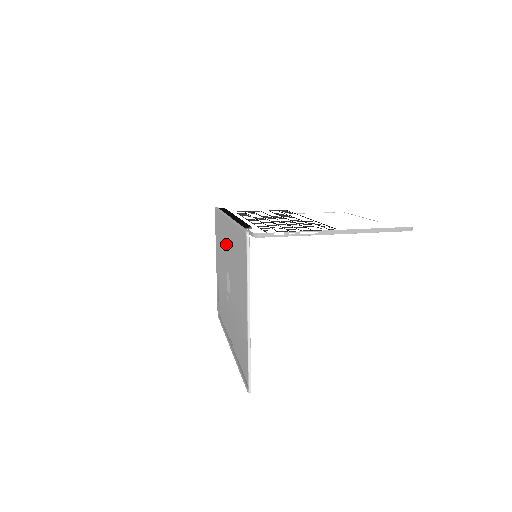
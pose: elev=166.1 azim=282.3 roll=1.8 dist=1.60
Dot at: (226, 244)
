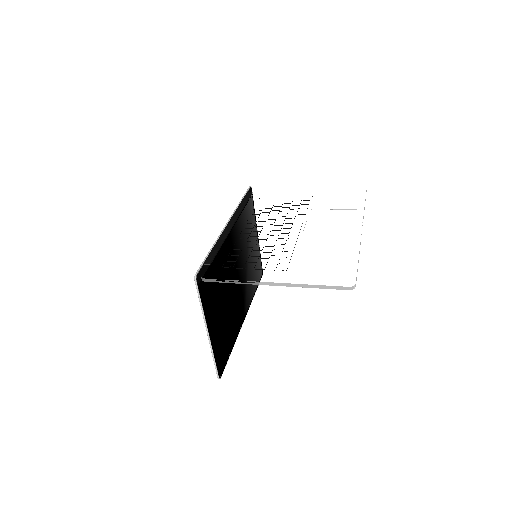
Dot at: (232, 242)
